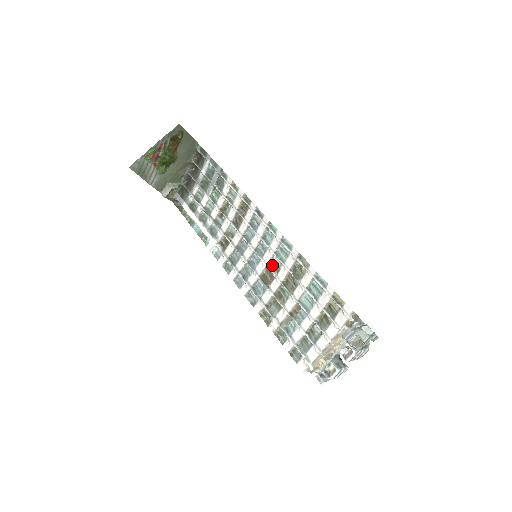
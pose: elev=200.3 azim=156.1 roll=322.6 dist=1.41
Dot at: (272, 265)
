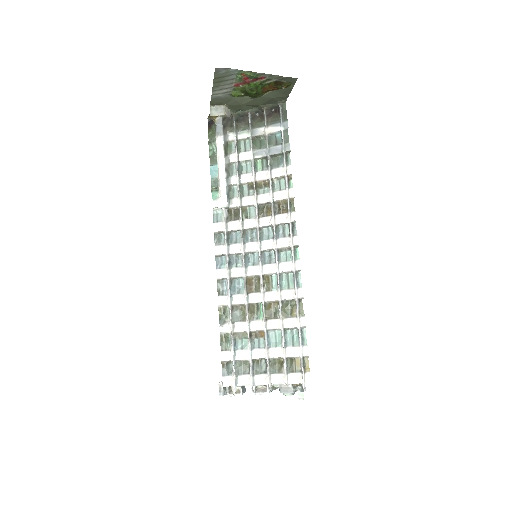
Dot at: (267, 280)
